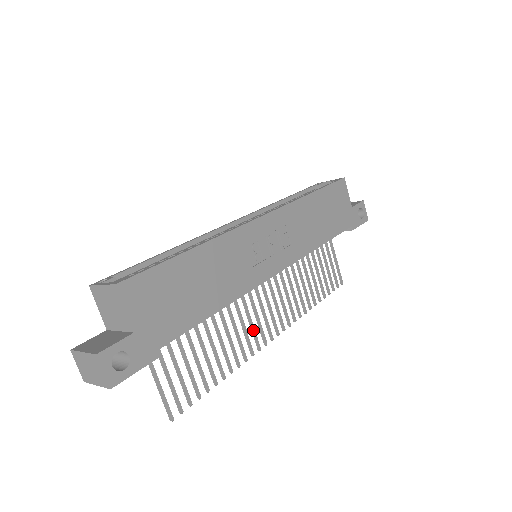
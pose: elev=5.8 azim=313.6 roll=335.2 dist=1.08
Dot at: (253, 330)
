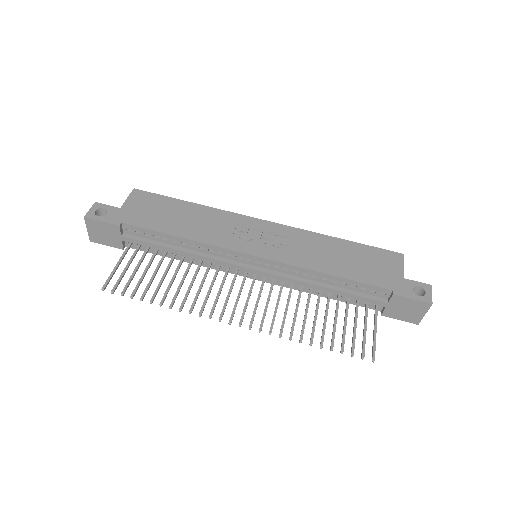
Dot at: (215, 300)
